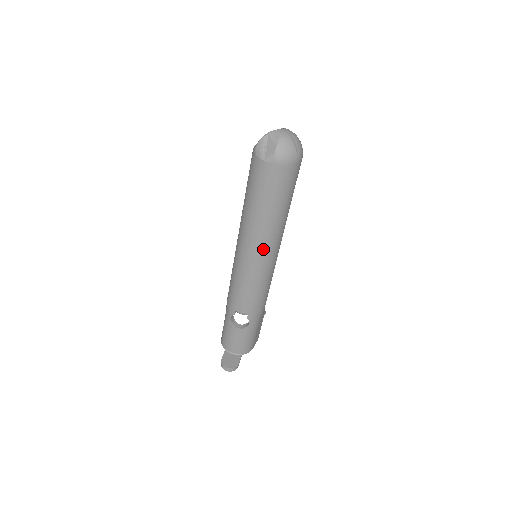
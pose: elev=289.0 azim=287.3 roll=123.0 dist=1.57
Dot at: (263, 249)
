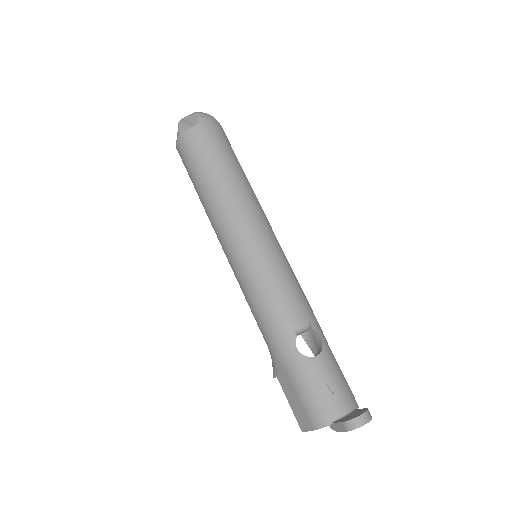
Dot at: (257, 215)
